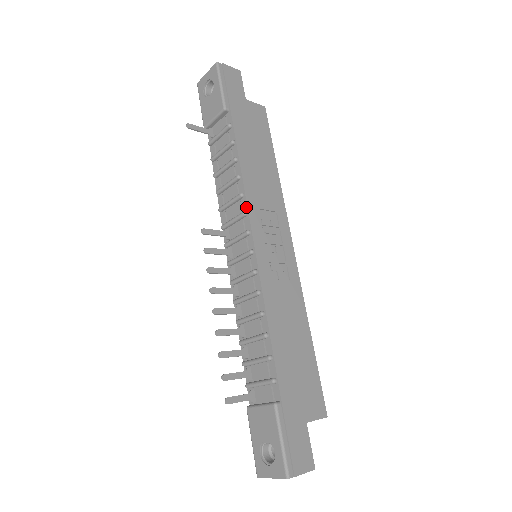
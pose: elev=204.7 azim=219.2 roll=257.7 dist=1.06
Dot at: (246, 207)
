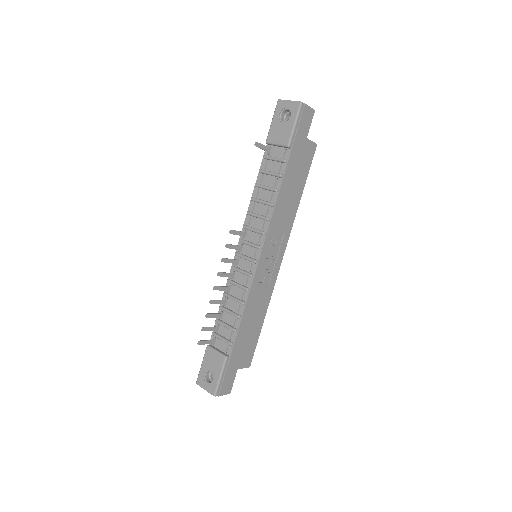
Dot at: (267, 229)
